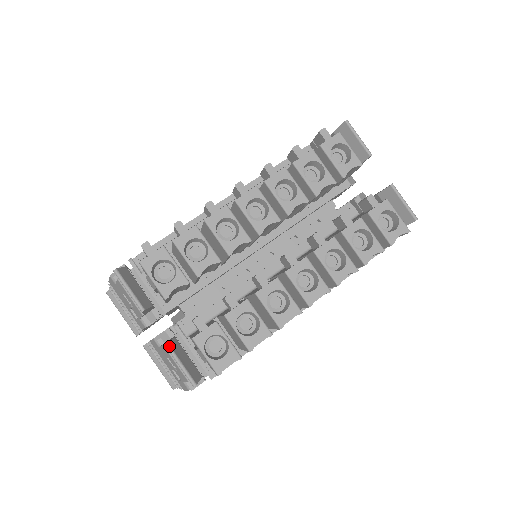
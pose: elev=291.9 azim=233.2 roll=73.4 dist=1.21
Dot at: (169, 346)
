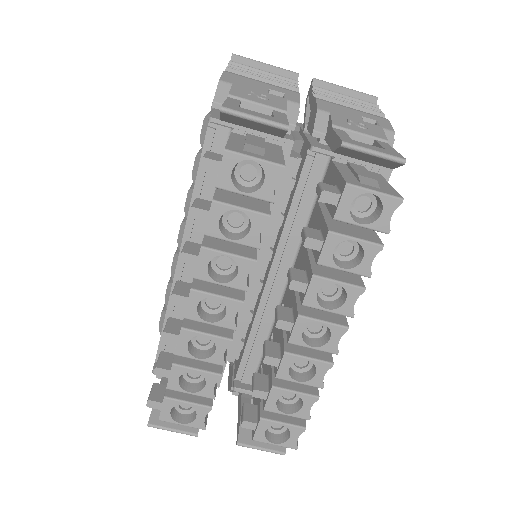
Dot at: (240, 444)
